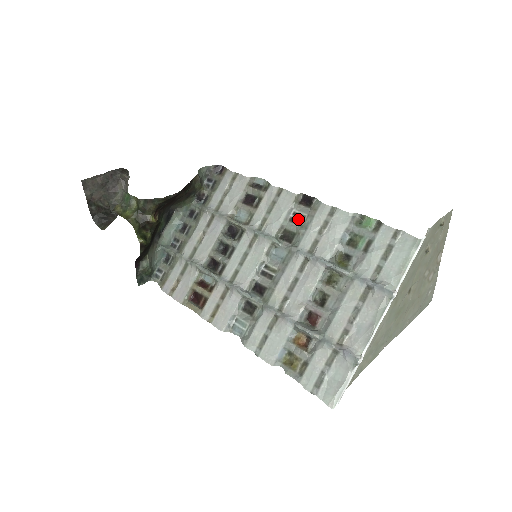
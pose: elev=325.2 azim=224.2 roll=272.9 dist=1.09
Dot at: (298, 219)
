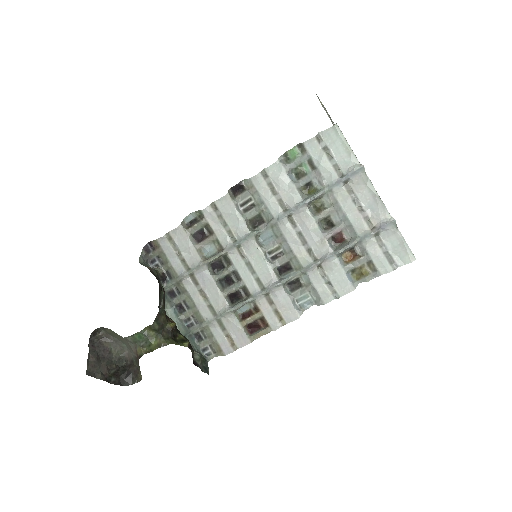
Dot at: (249, 205)
